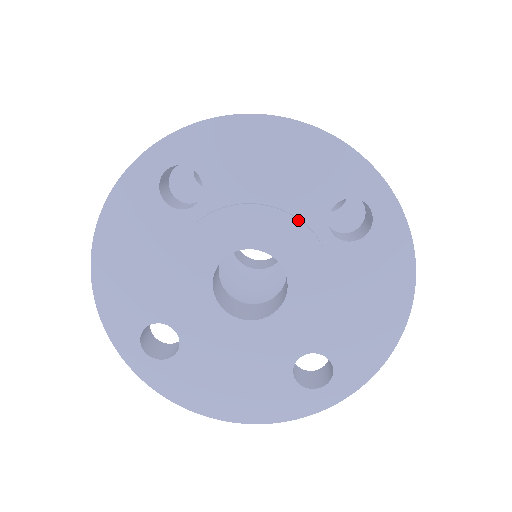
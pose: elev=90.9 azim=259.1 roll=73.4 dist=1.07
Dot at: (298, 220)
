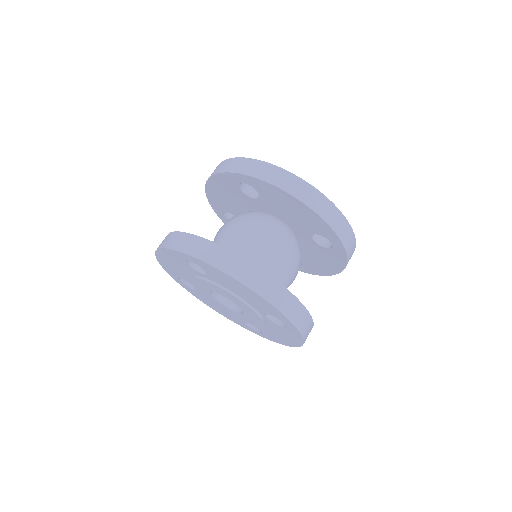
Dot at: (250, 308)
